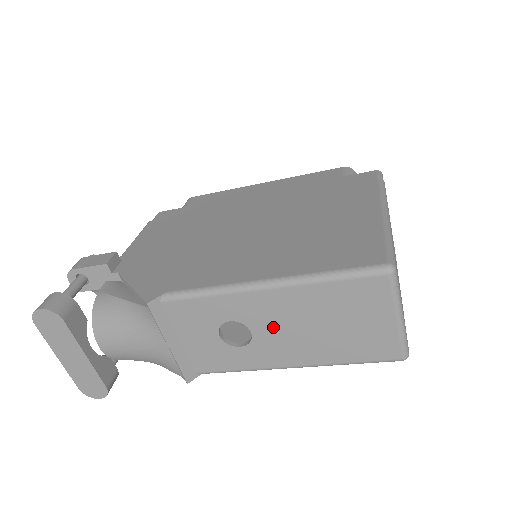
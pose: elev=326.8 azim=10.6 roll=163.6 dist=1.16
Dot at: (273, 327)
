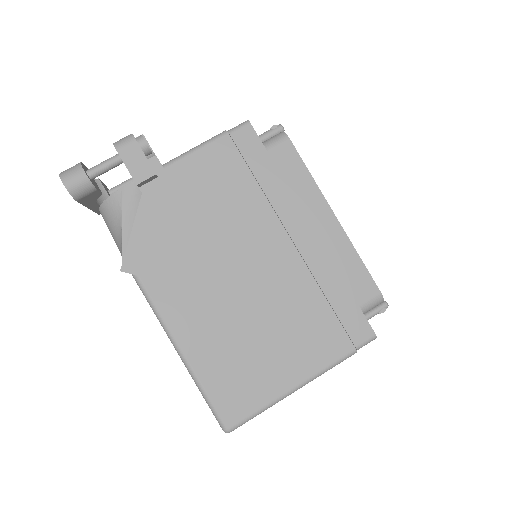
Dot at: occluded
